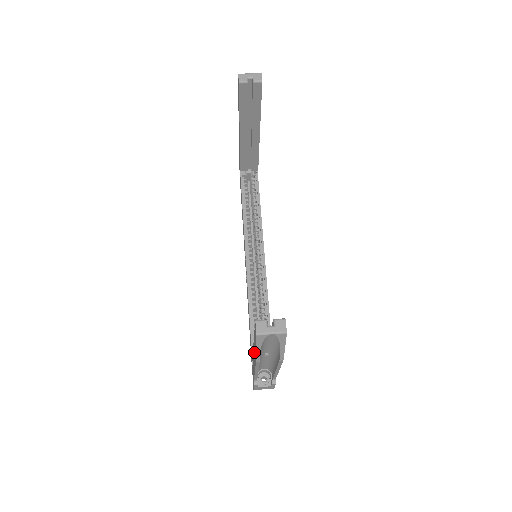
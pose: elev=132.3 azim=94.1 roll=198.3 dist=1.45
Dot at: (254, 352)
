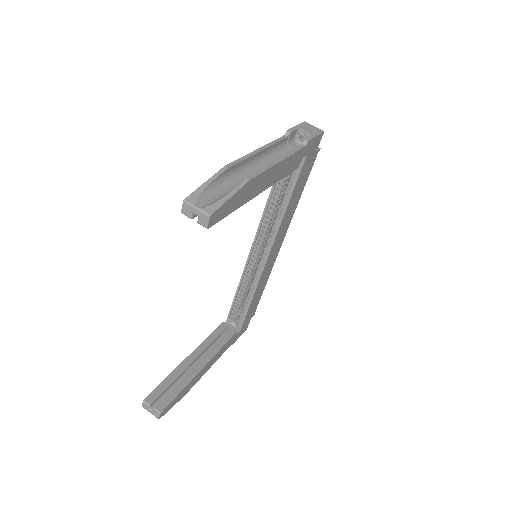
Dot at: occluded
